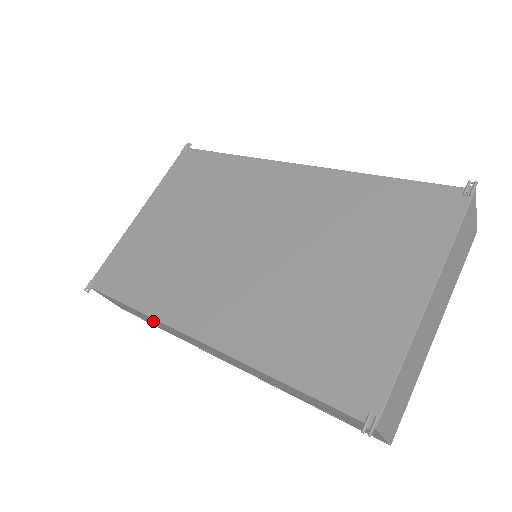
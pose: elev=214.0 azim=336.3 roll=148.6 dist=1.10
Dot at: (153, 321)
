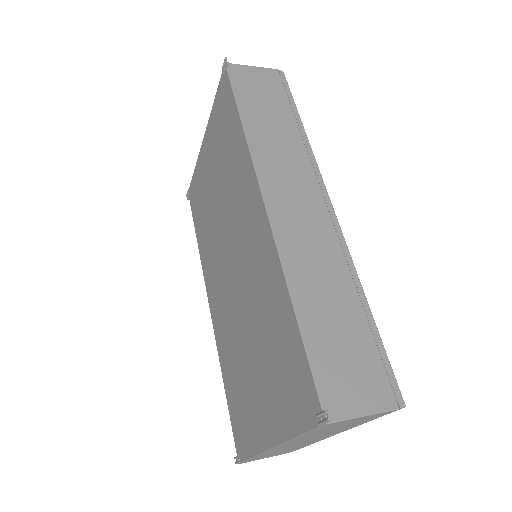
Dot at: occluded
